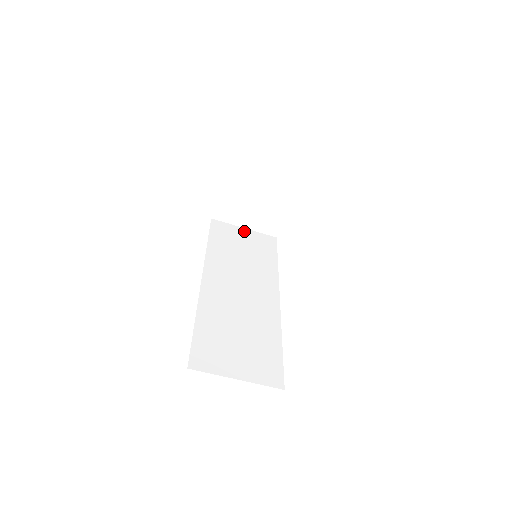
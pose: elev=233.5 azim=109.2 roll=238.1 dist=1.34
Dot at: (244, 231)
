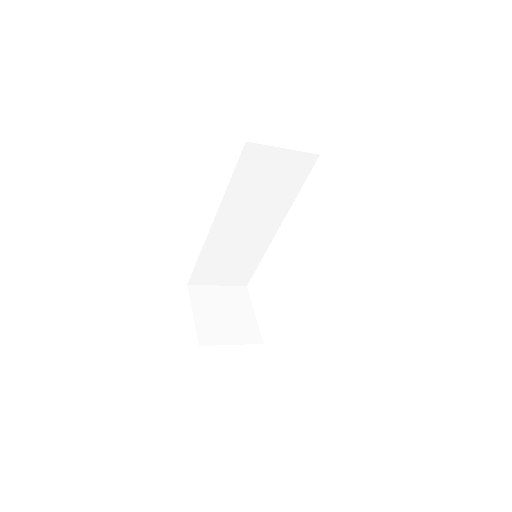
Dot at: (282, 154)
